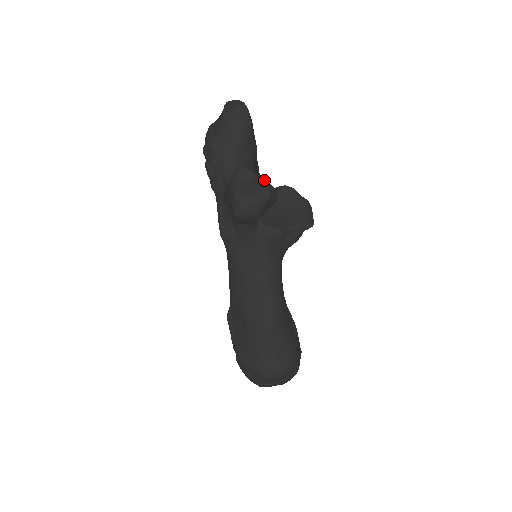
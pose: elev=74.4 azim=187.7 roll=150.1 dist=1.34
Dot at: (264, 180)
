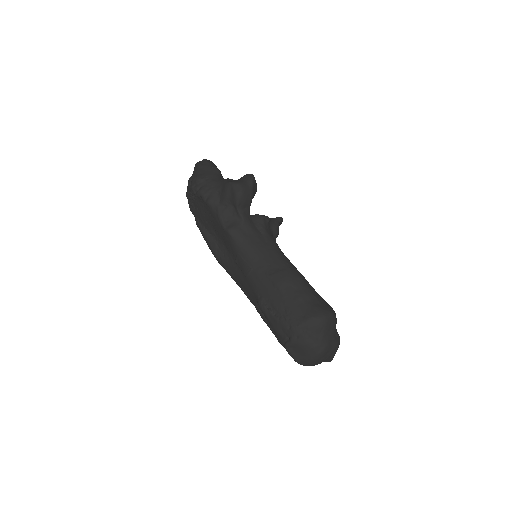
Dot at: occluded
